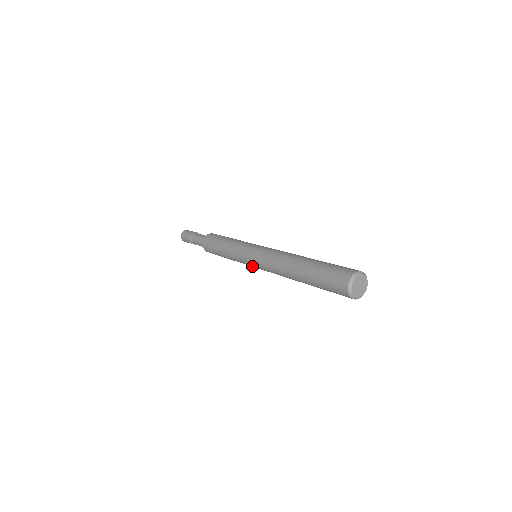
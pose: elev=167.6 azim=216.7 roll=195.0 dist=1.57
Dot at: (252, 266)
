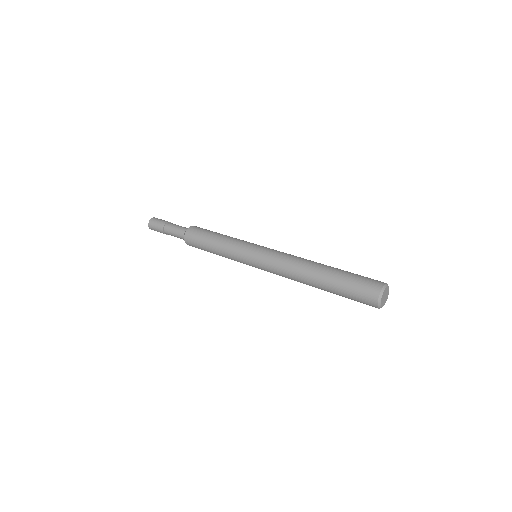
Dot at: occluded
